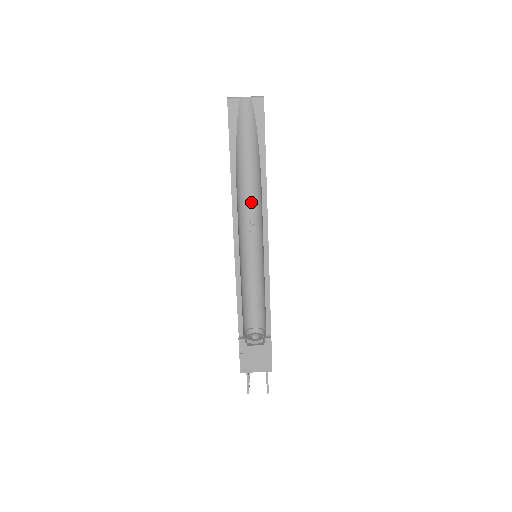
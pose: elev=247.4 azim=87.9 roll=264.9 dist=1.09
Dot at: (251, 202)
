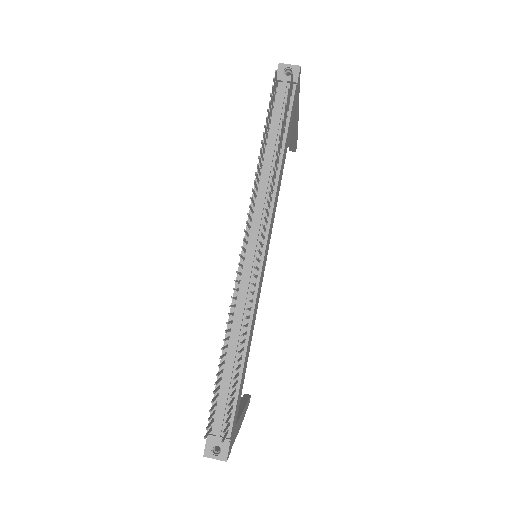
Dot at: occluded
